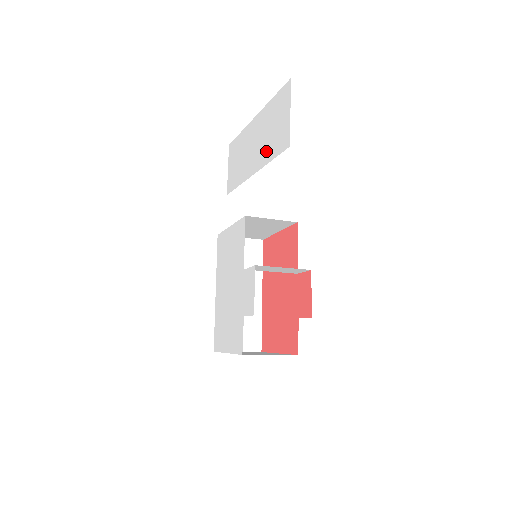
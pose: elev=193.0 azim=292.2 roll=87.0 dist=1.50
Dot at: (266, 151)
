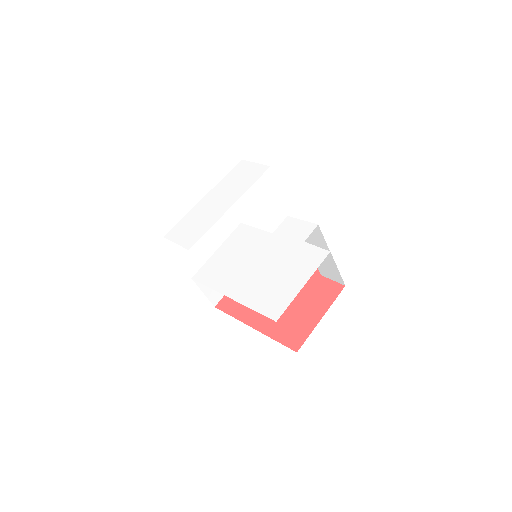
Dot at: (241, 188)
